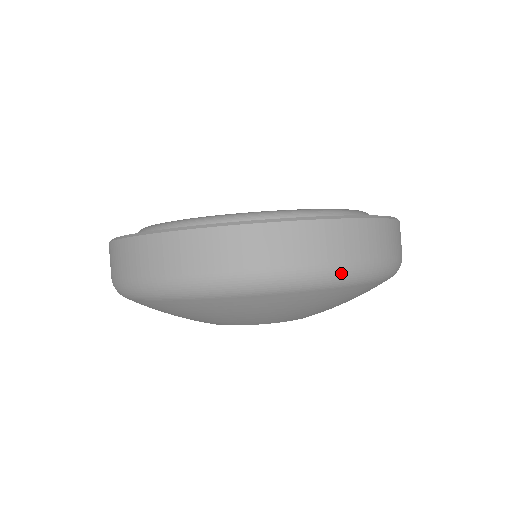
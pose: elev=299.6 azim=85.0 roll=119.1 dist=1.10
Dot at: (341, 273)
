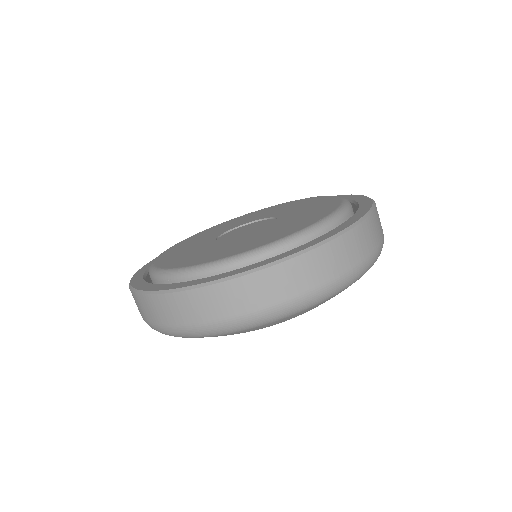
Dot at: (373, 260)
